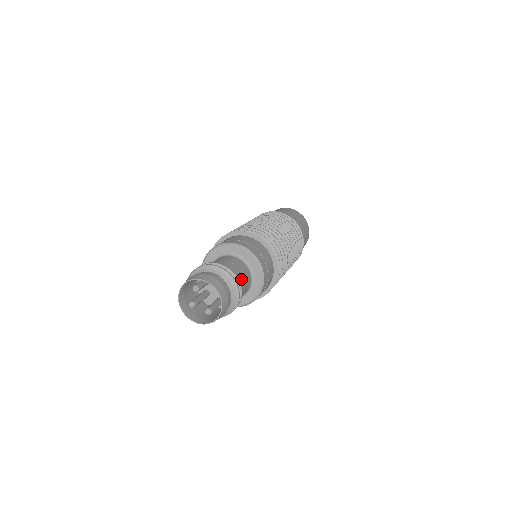
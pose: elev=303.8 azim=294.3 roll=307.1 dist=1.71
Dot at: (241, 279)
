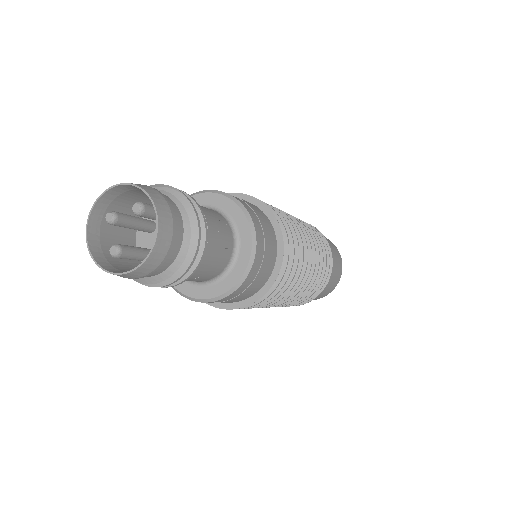
Dot at: (204, 266)
